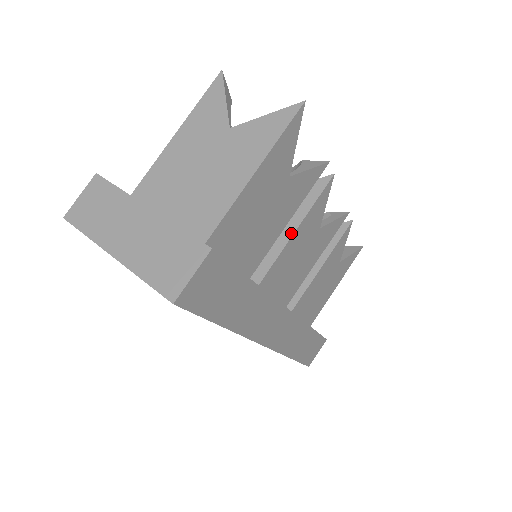
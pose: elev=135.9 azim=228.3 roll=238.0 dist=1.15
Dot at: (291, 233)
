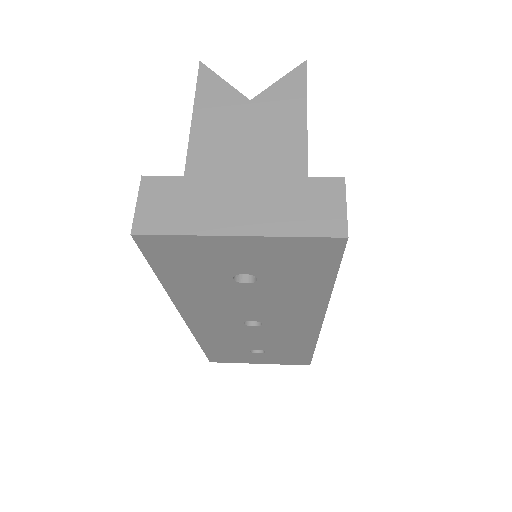
Dot at: occluded
